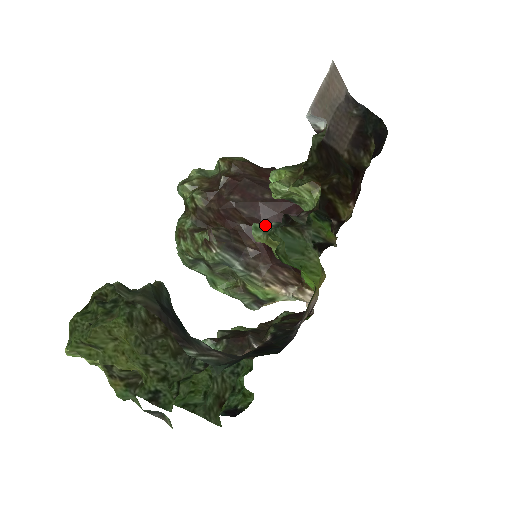
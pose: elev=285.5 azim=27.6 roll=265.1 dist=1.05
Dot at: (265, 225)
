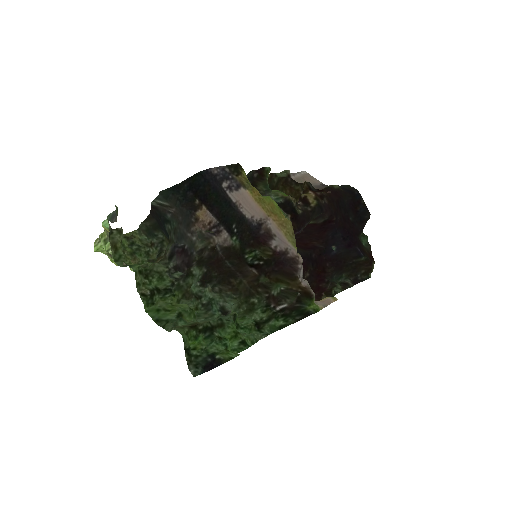
Dot at: occluded
